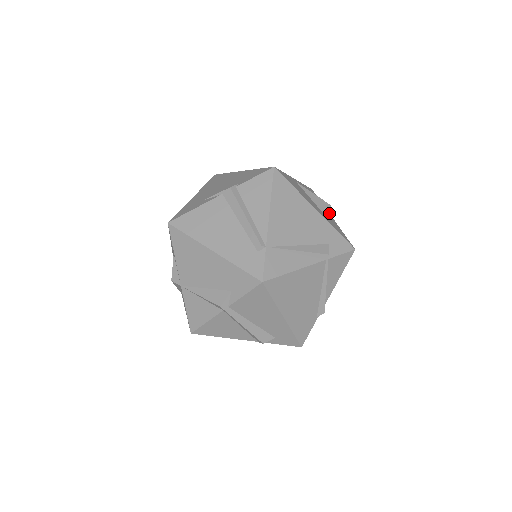
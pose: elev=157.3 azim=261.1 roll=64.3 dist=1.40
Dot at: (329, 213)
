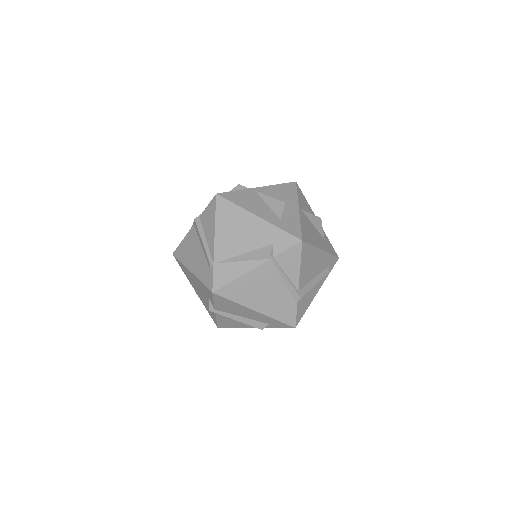
Dot at: (281, 212)
